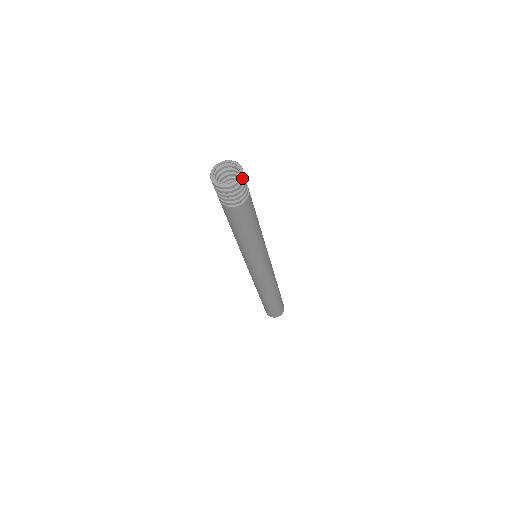
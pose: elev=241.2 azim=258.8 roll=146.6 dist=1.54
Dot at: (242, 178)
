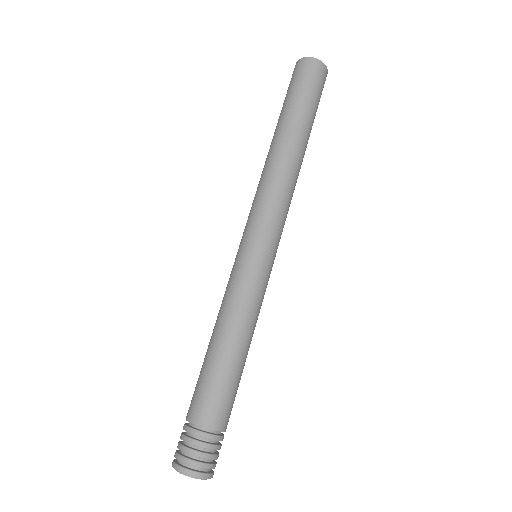
Dot at: (209, 475)
